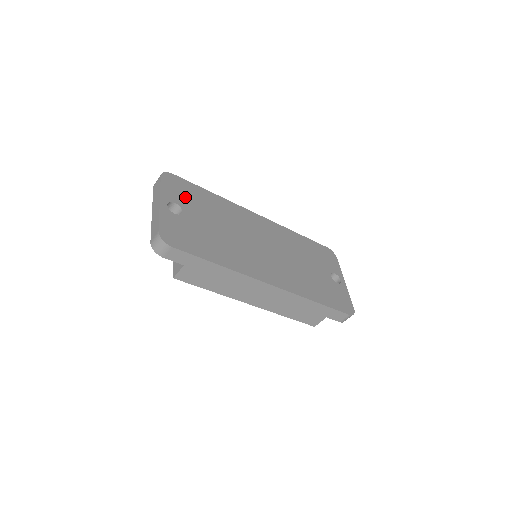
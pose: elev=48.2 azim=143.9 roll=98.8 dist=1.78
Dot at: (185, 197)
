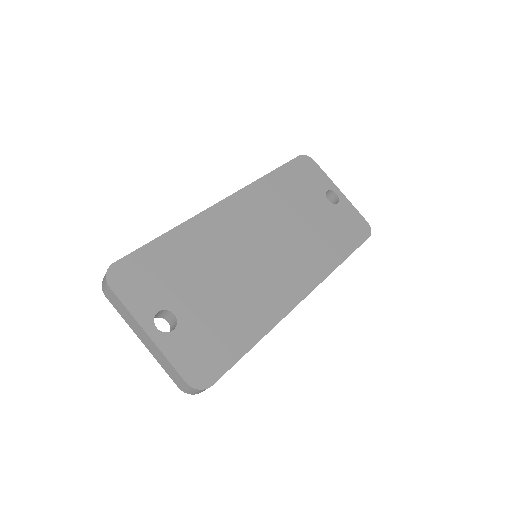
Dot at: (156, 285)
